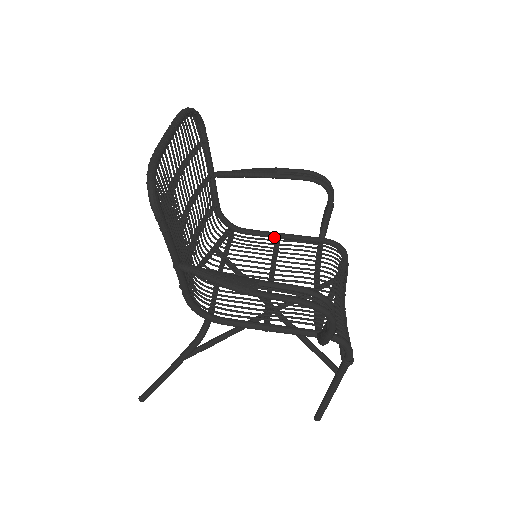
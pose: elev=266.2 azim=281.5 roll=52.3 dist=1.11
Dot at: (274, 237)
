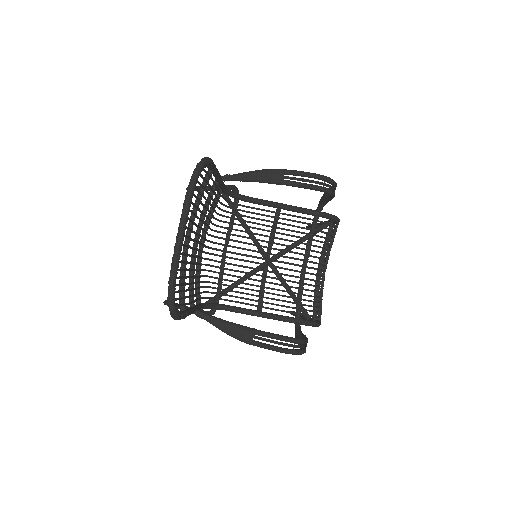
Dot at: occluded
